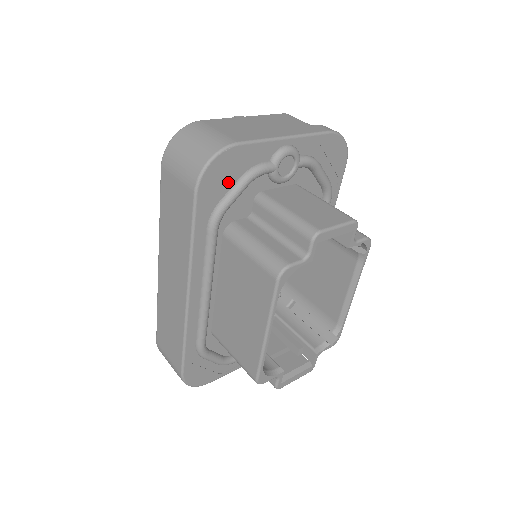
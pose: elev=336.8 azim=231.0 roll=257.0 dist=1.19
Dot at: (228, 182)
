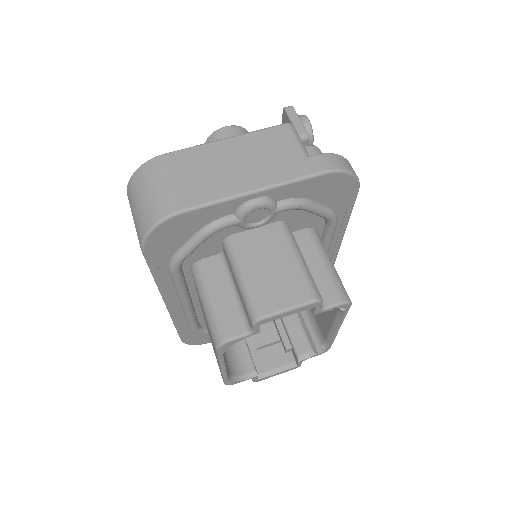
Dot at: (182, 238)
